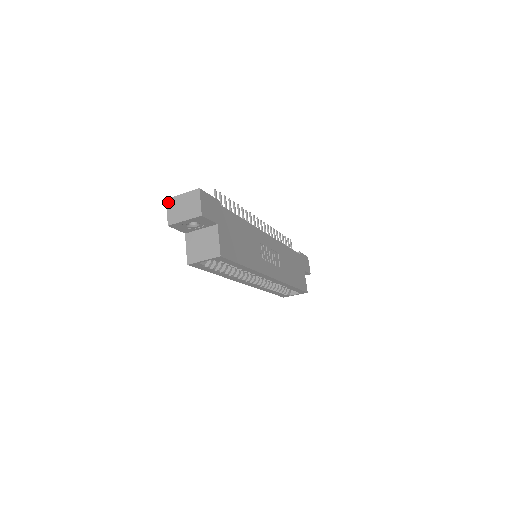
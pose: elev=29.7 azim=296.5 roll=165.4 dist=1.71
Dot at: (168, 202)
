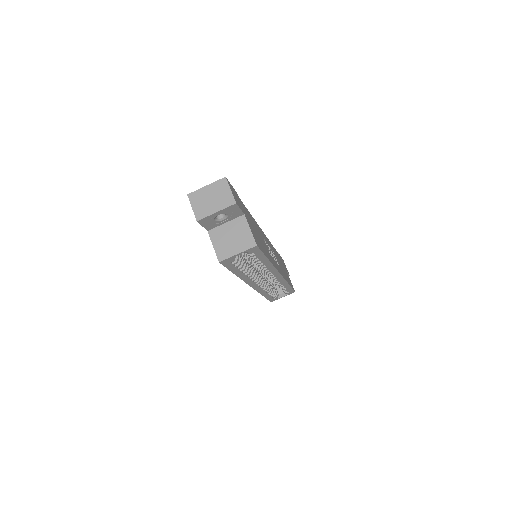
Dot at: (190, 197)
